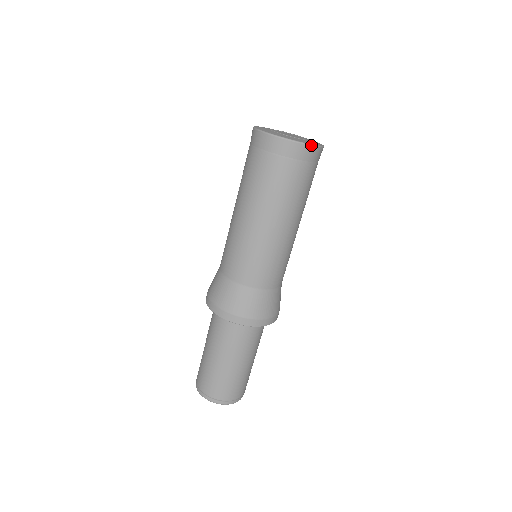
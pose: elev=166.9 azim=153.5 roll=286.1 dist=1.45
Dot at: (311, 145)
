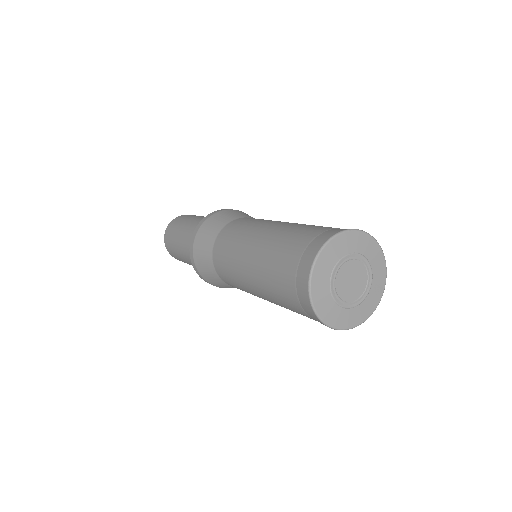
Dot at: occluded
